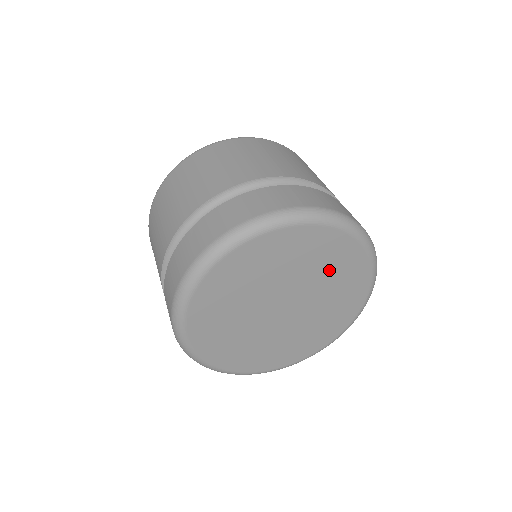
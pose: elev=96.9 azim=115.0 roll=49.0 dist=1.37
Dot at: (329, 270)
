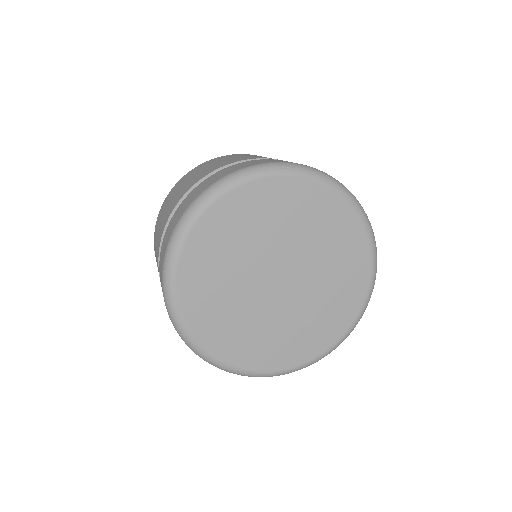
Dot at: (318, 232)
